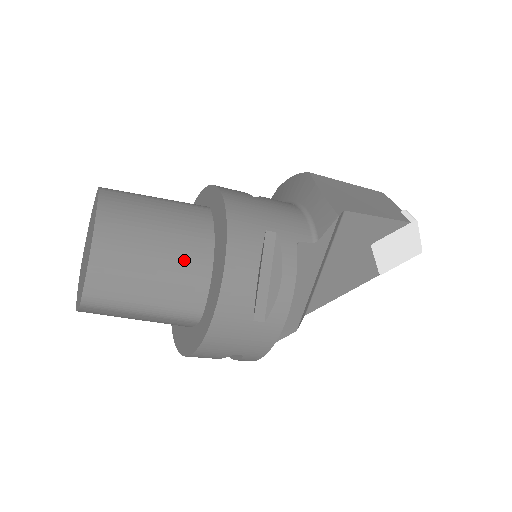
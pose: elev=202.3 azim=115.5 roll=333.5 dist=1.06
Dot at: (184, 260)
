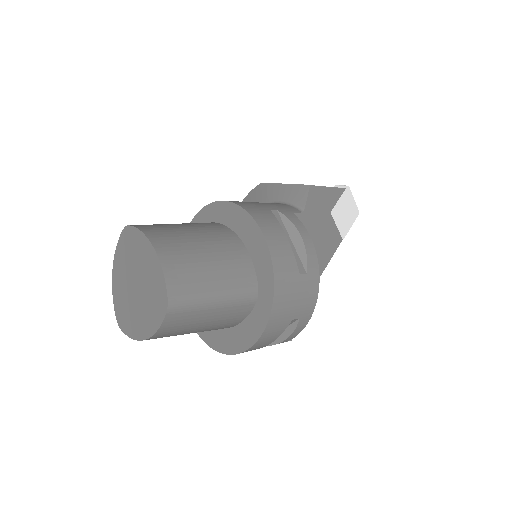
Dot at: (226, 250)
